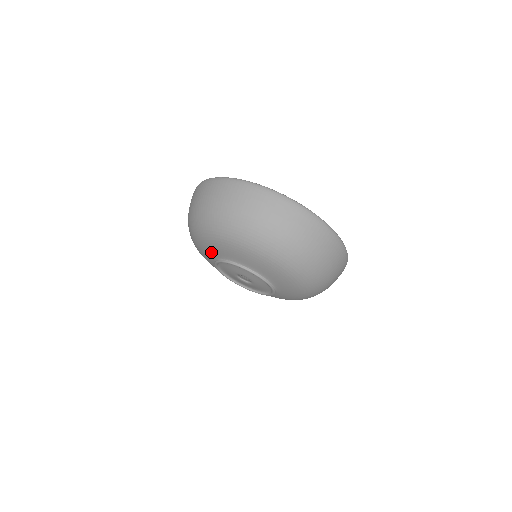
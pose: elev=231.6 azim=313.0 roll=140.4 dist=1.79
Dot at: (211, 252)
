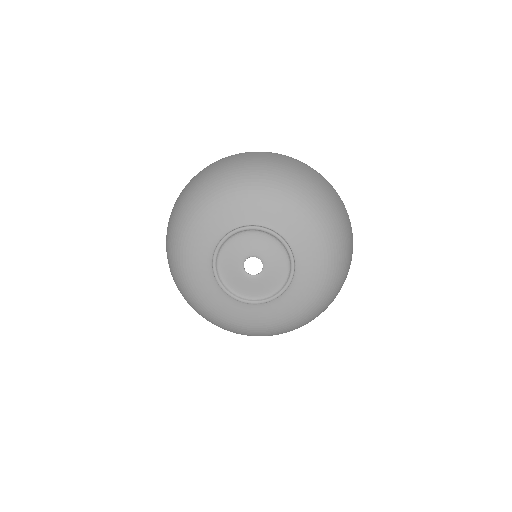
Dot at: (251, 212)
